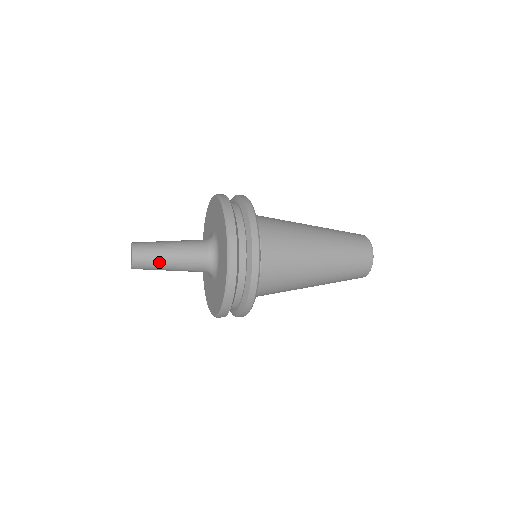
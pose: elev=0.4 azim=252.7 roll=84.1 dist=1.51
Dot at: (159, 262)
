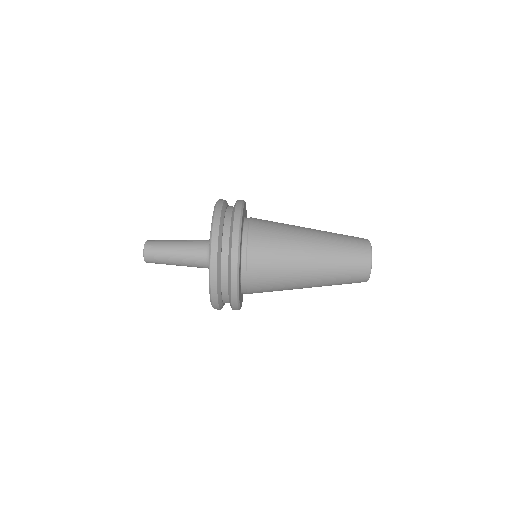
Dot at: (167, 264)
